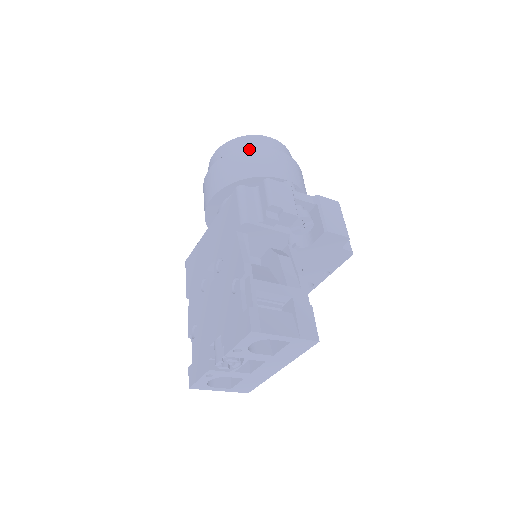
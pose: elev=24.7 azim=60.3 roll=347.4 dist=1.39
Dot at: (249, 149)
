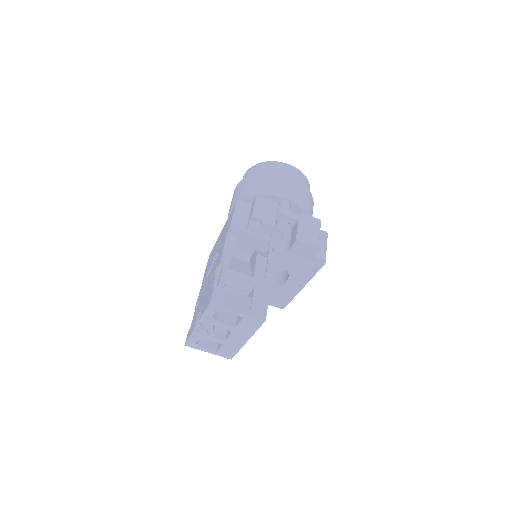
Dot at: (264, 172)
